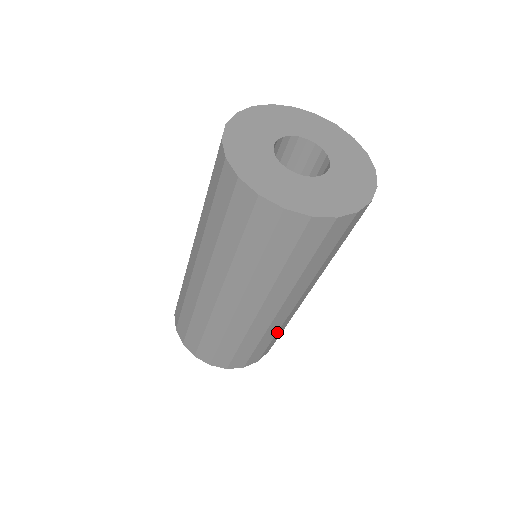
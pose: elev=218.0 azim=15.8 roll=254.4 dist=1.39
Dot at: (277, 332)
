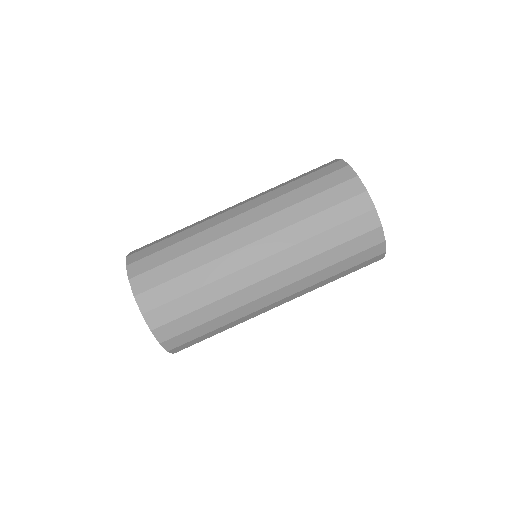
Dot at: (229, 323)
